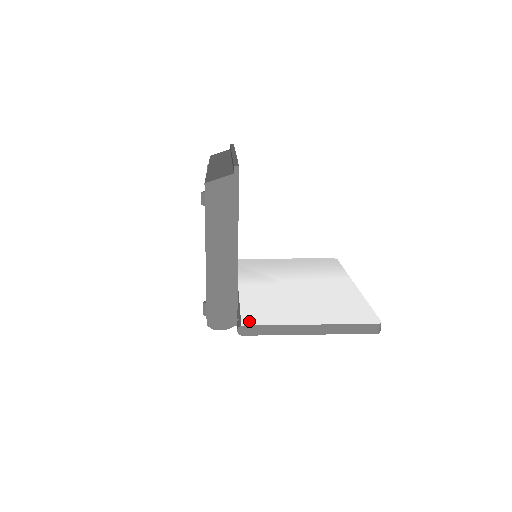
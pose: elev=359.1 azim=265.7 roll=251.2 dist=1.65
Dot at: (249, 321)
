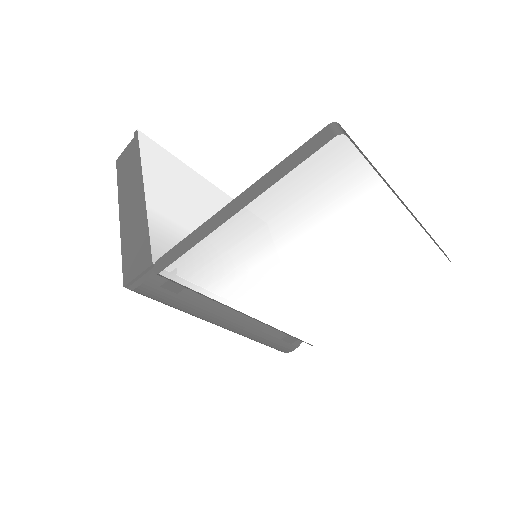
Dot at: occluded
